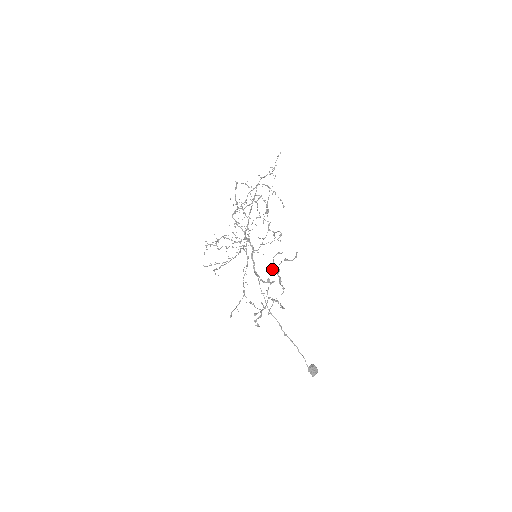
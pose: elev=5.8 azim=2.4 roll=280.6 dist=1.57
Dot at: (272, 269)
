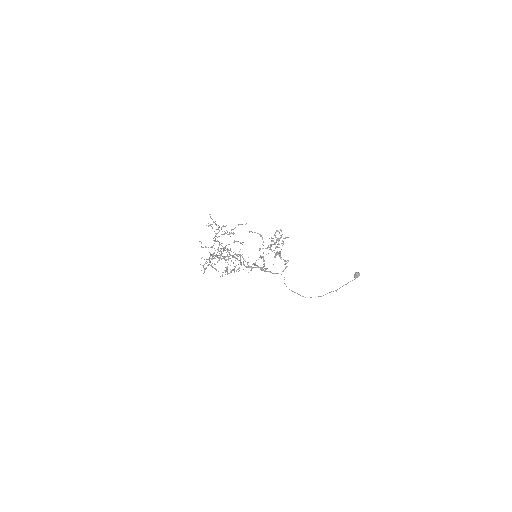
Dot at: (280, 257)
